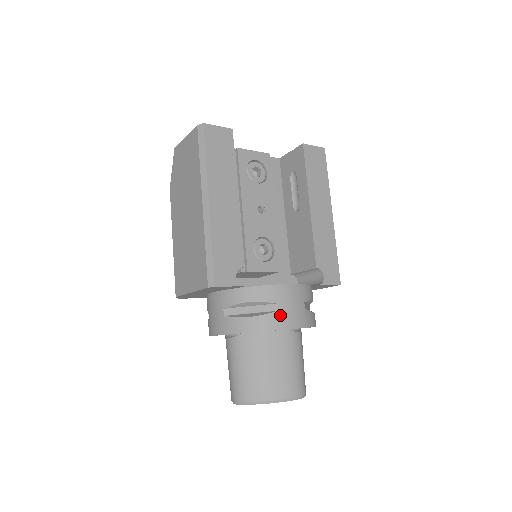
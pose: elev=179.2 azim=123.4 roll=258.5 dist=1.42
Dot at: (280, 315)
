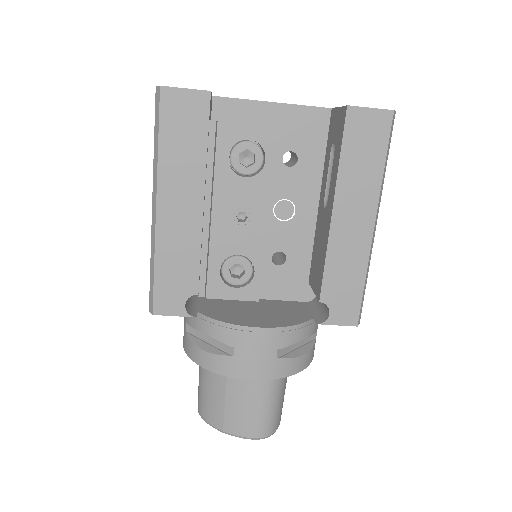
Dot at: (234, 361)
